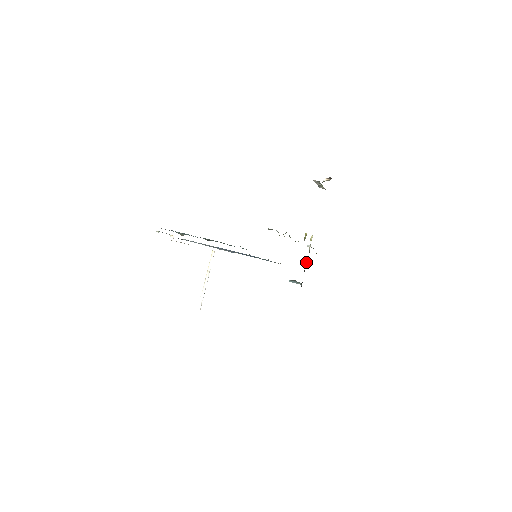
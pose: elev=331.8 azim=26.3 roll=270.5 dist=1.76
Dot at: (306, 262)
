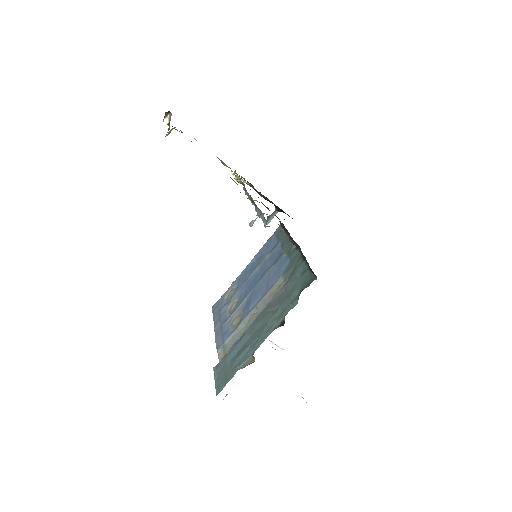
Dot at: occluded
